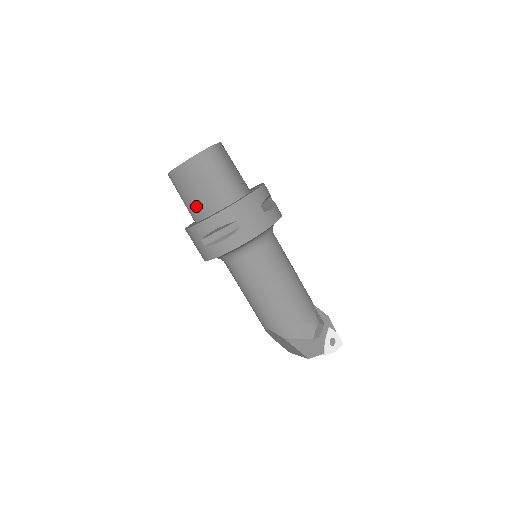
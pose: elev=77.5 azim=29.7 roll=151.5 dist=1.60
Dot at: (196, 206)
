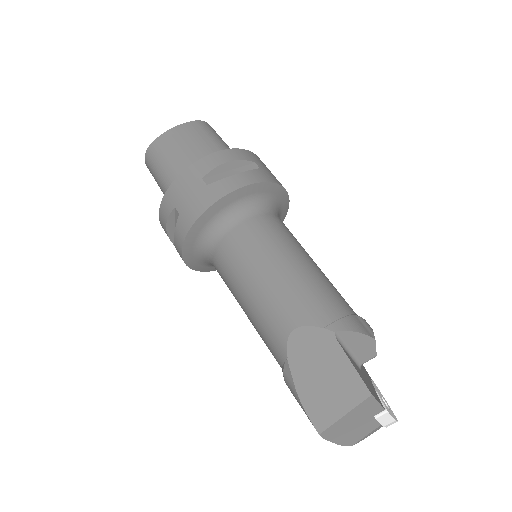
Dot at: (190, 164)
